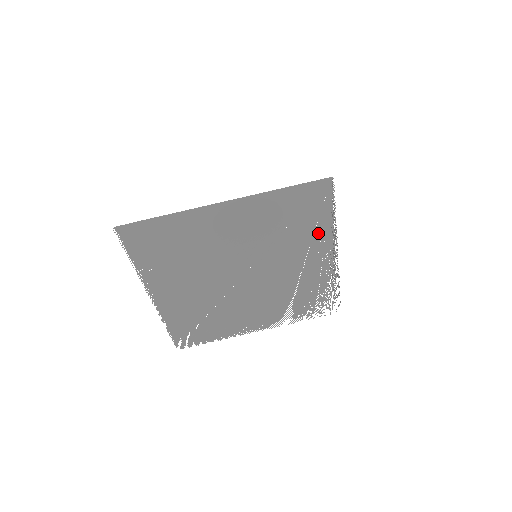
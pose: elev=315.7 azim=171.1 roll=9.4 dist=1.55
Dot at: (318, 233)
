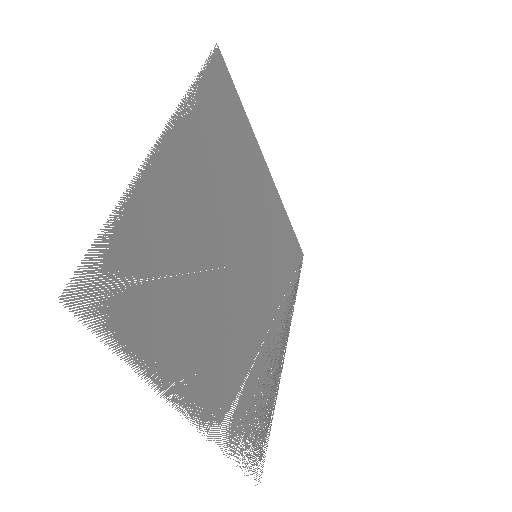
Dot at: (286, 298)
